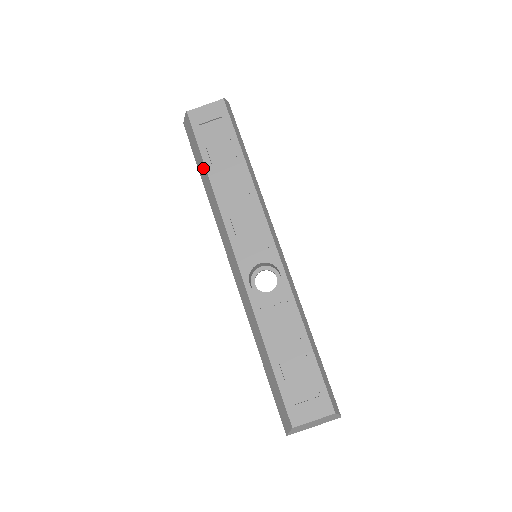
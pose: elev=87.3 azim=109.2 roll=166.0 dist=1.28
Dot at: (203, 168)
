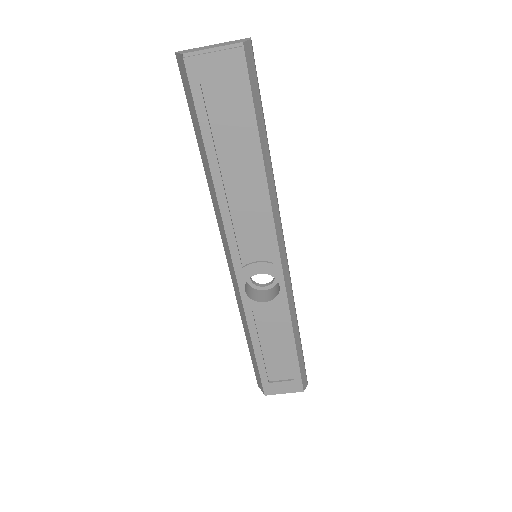
Dot at: (202, 147)
